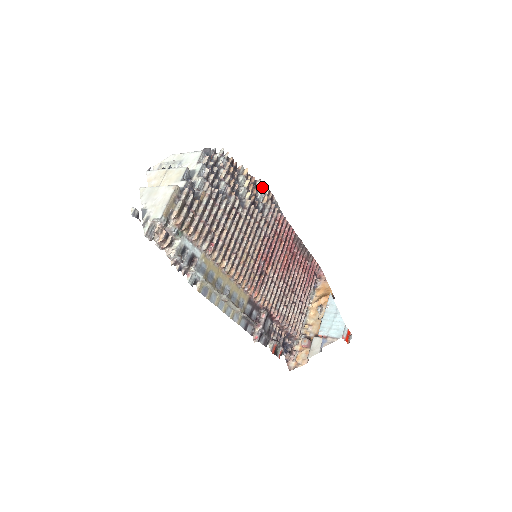
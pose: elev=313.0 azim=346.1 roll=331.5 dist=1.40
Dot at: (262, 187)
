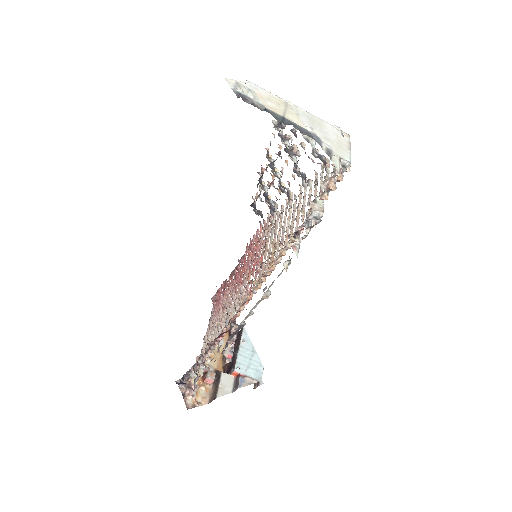
Dot at: (262, 183)
